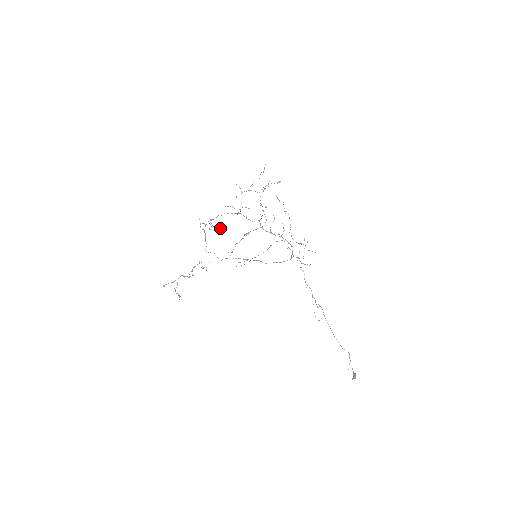
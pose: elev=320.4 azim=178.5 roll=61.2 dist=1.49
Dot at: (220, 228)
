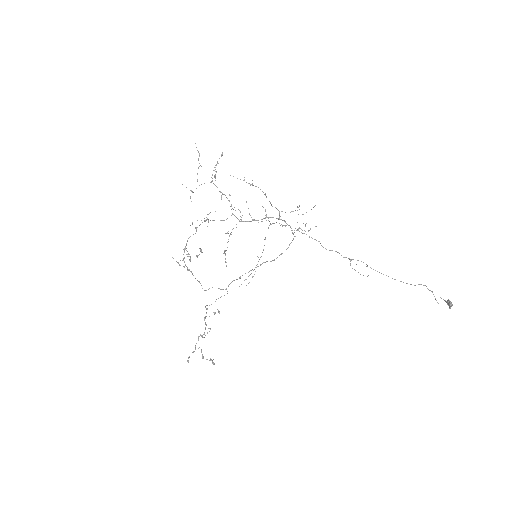
Dot at: occluded
